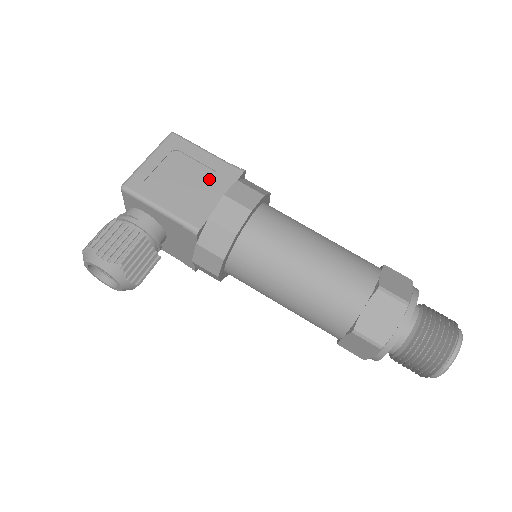
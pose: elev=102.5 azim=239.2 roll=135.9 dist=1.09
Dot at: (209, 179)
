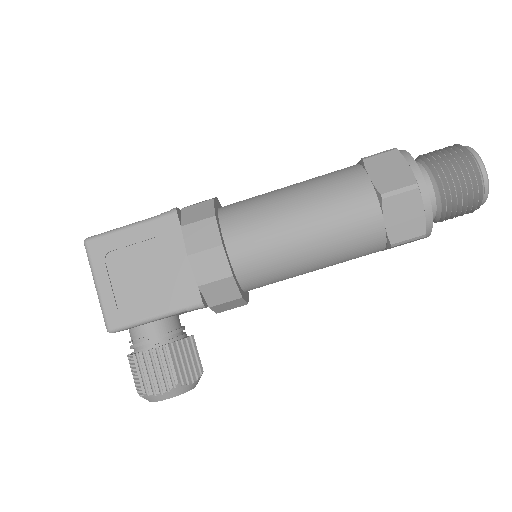
Dot at: (159, 250)
